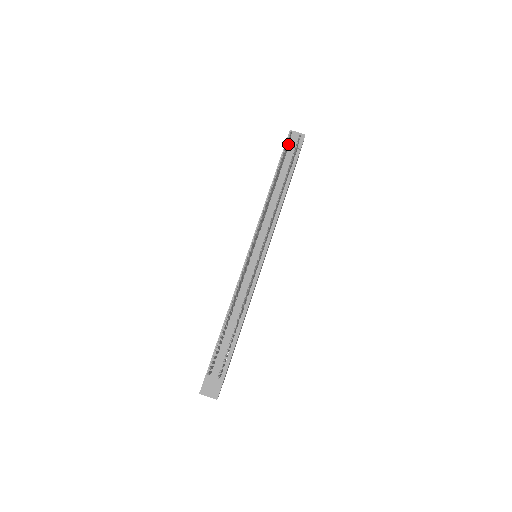
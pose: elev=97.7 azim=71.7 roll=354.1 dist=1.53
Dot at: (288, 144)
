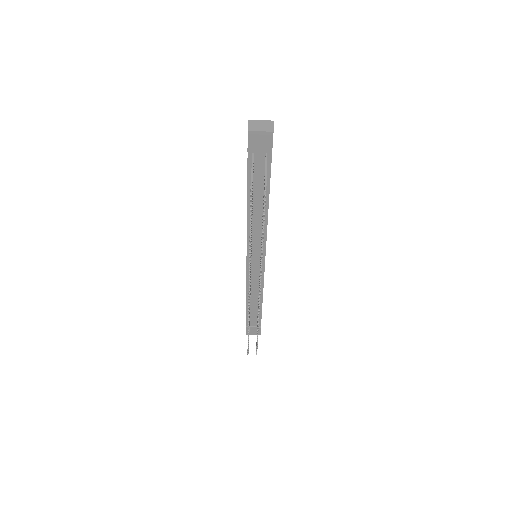
Dot at: occluded
